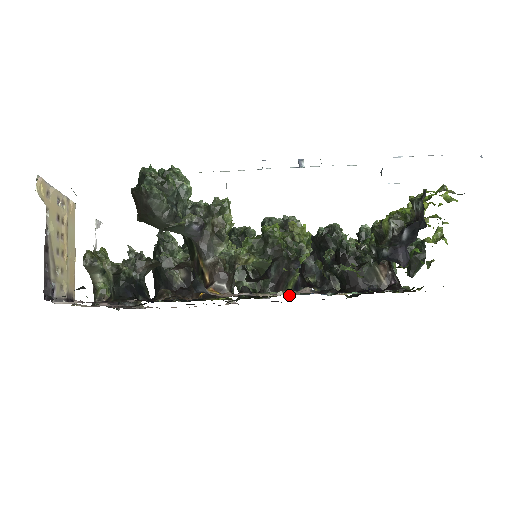
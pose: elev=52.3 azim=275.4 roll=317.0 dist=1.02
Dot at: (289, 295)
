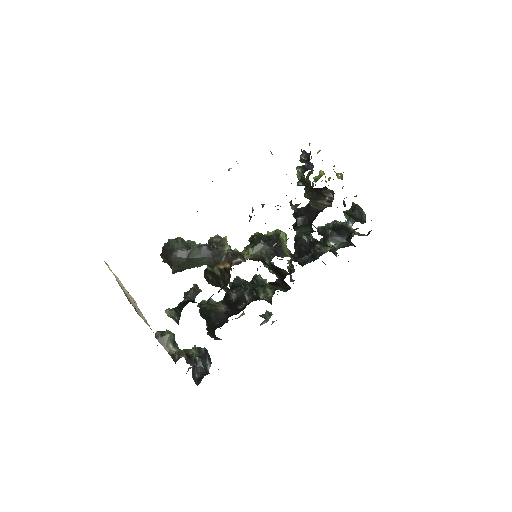
Dot at: (288, 256)
